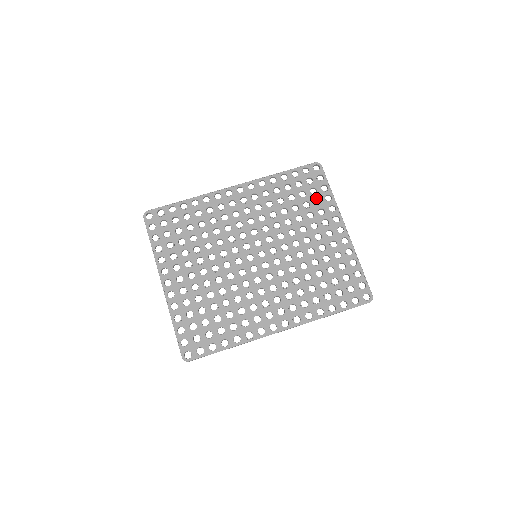
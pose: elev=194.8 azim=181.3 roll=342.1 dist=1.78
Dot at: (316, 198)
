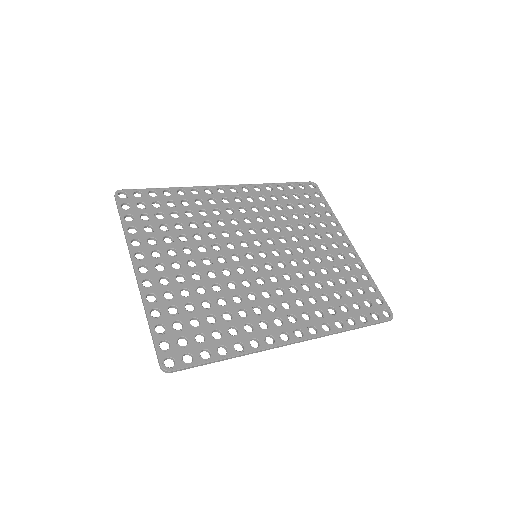
Dot at: (316, 212)
